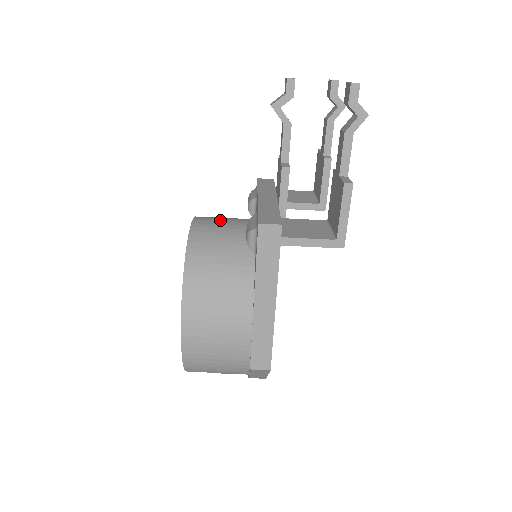
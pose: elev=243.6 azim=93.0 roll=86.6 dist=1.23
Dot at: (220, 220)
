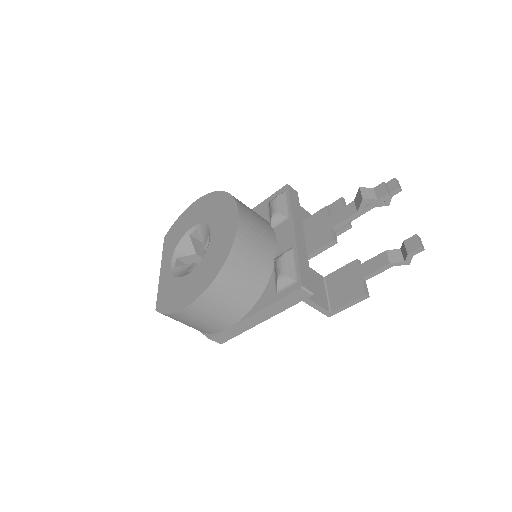
Dot at: (255, 223)
